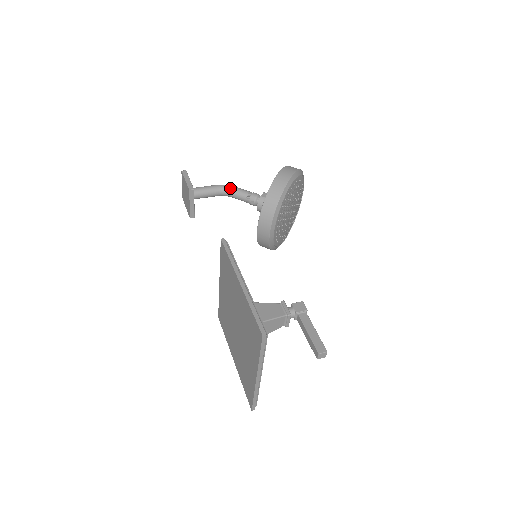
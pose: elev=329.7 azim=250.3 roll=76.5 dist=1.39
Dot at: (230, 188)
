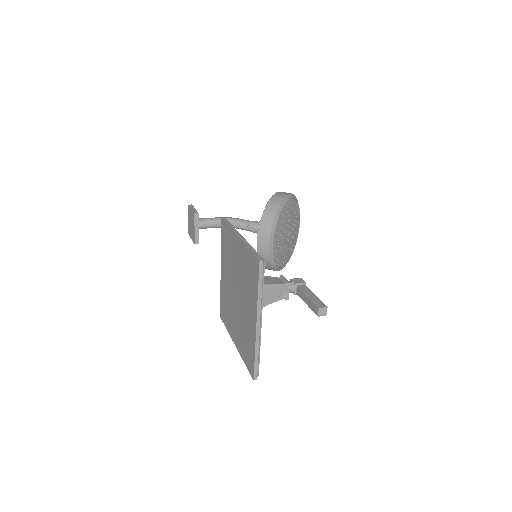
Dot at: (232, 219)
